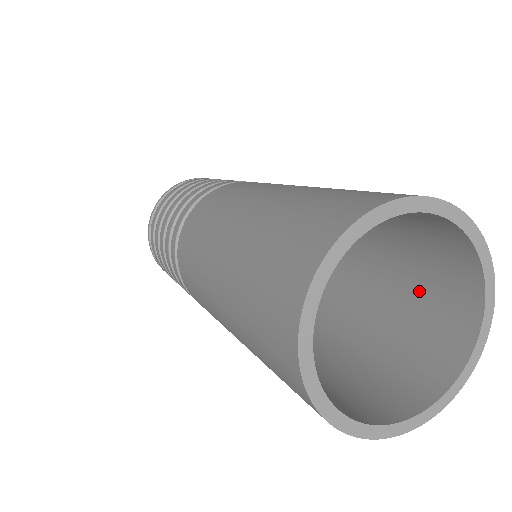
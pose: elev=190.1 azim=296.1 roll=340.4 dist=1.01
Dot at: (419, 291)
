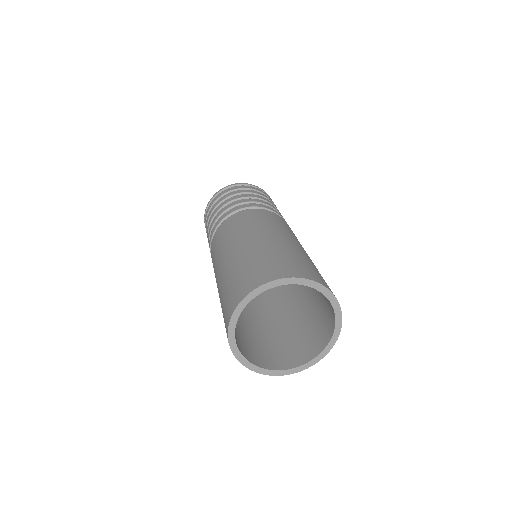
Dot at: (303, 333)
